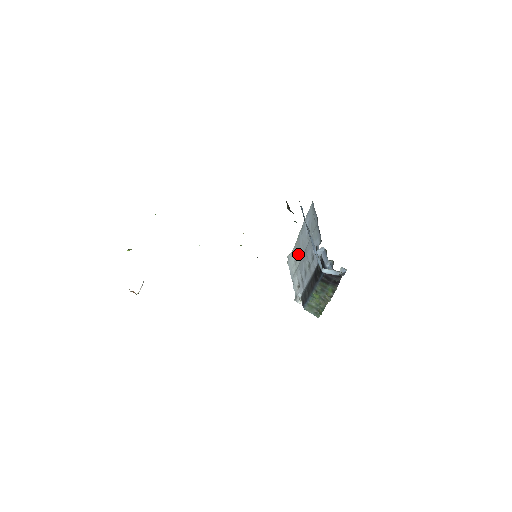
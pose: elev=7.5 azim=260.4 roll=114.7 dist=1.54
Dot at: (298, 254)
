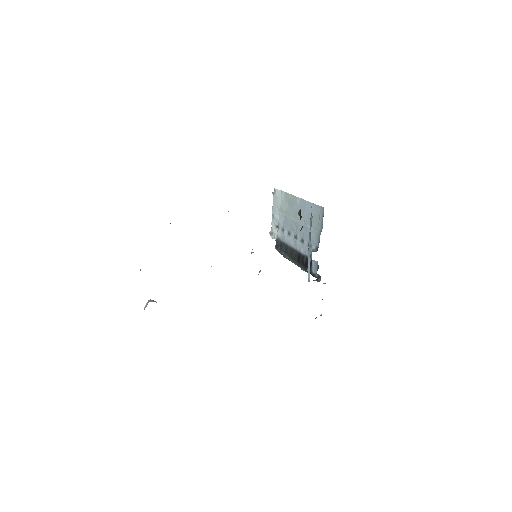
Dot at: (288, 207)
